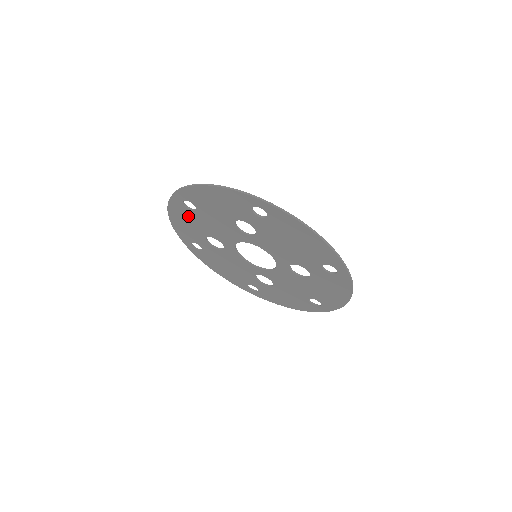
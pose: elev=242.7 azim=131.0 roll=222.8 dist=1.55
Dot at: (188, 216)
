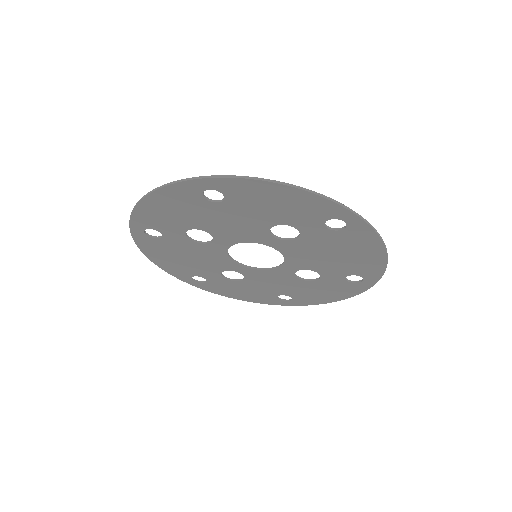
Dot at: (190, 205)
